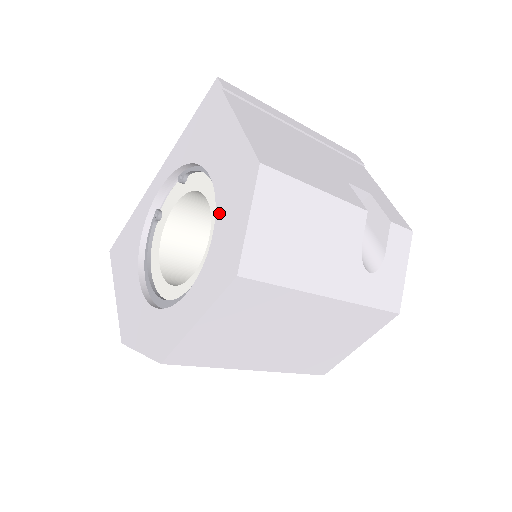
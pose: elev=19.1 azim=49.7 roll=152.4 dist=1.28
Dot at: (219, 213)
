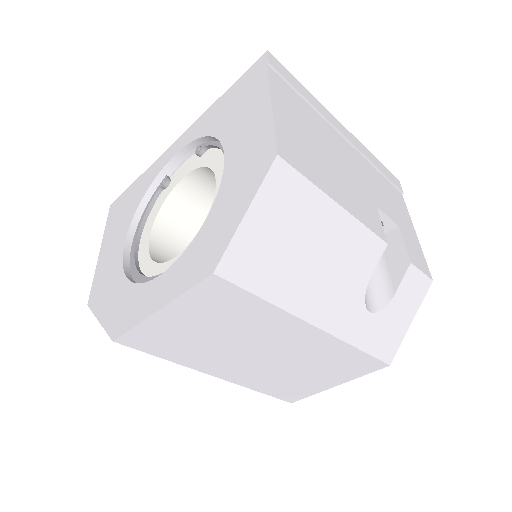
Dot at: (219, 198)
